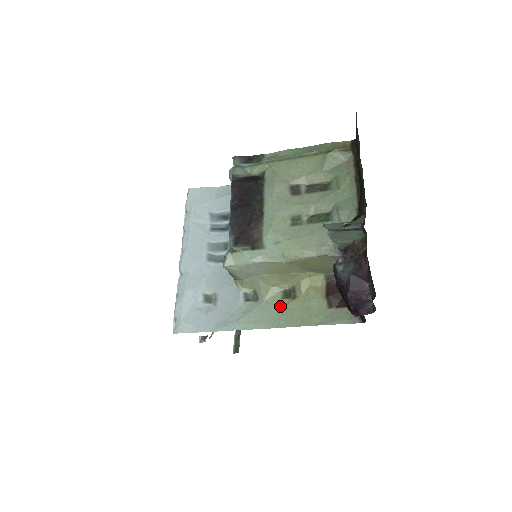
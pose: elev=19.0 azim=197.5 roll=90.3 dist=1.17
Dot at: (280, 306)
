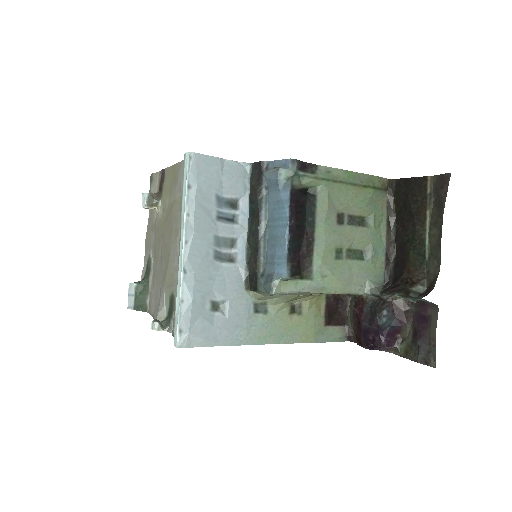
Dot at: (288, 321)
